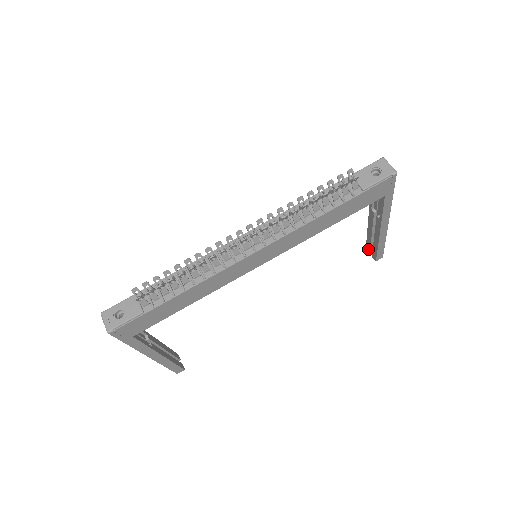
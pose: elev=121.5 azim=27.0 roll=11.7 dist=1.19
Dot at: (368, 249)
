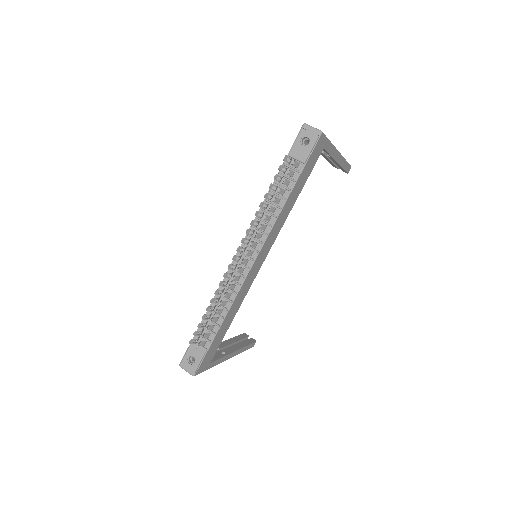
Dot at: occluded
